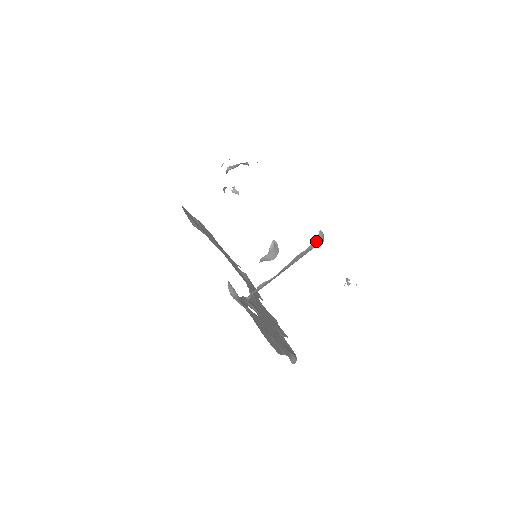
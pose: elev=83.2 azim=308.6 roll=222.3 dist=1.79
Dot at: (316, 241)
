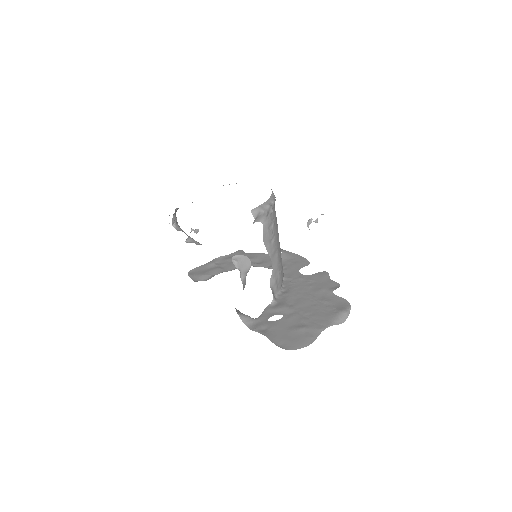
Dot at: (262, 217)
